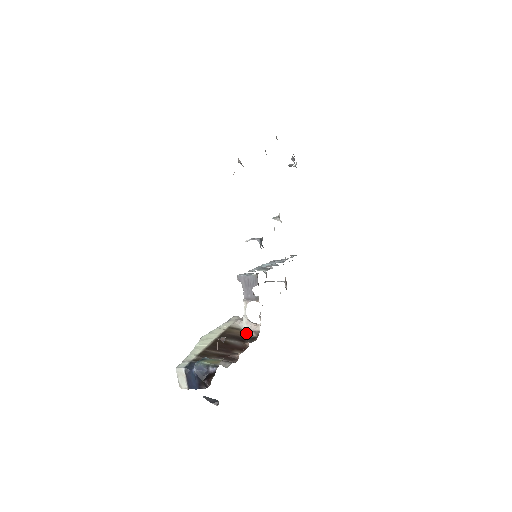
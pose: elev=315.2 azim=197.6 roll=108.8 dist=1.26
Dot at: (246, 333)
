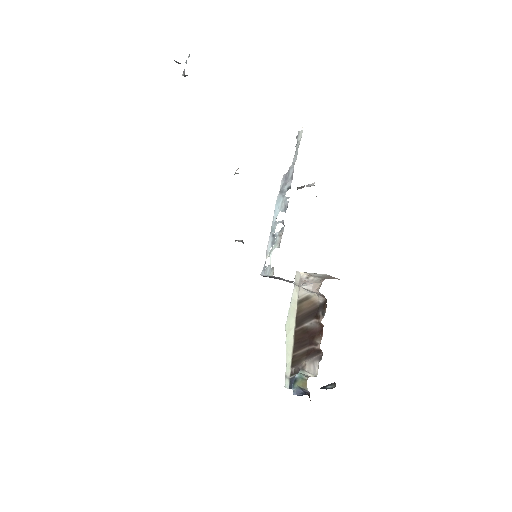
Dot at: (315, 300)
